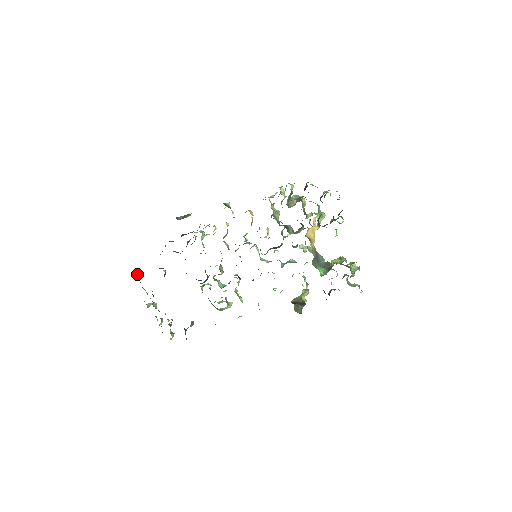
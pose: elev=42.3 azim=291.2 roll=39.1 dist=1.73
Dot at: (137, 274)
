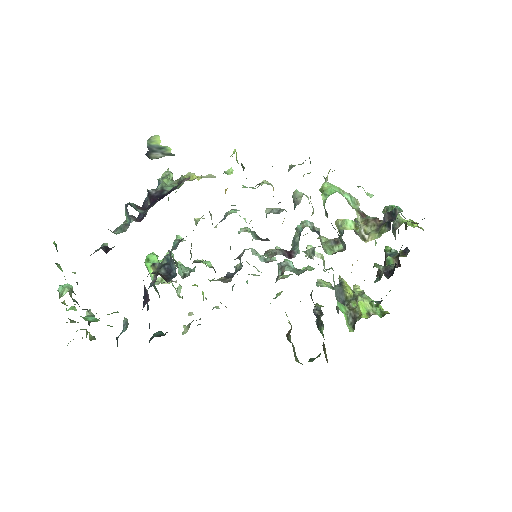
Dot at: (54, 242)
